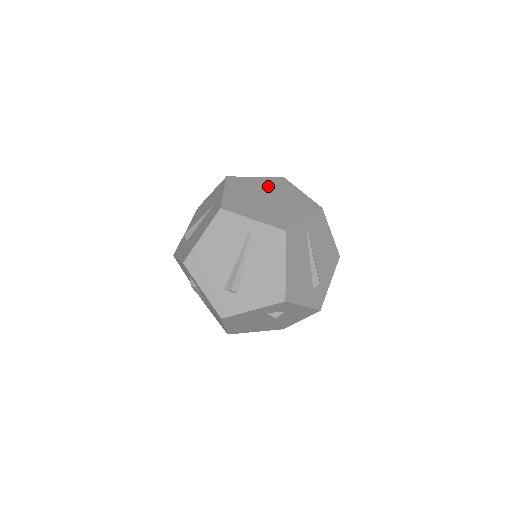
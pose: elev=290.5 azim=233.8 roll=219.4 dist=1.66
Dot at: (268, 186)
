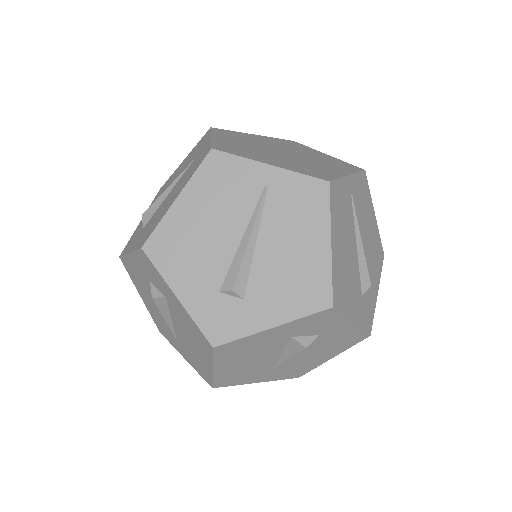
Dot at: (276, 143)
